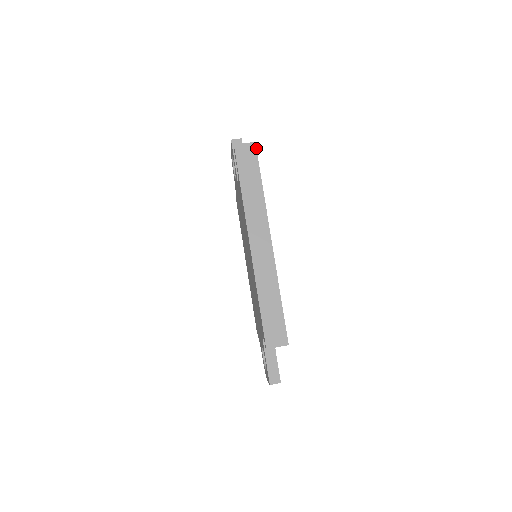
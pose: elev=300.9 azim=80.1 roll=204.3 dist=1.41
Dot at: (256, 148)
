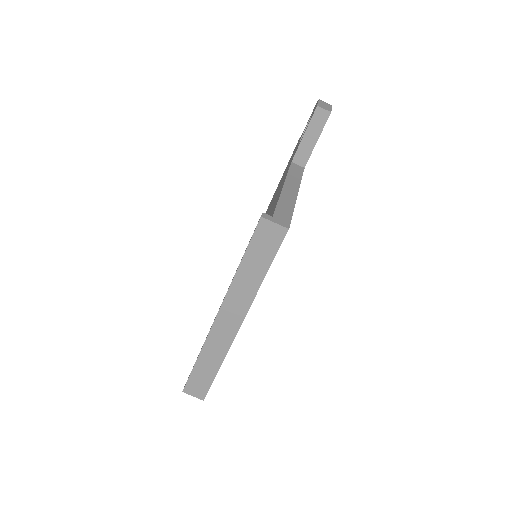
Dot at: occluded
